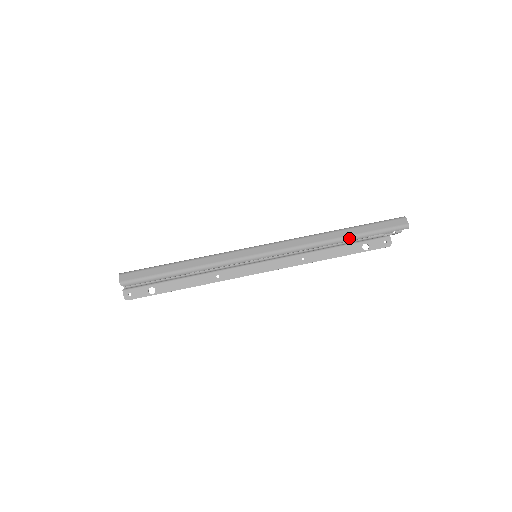
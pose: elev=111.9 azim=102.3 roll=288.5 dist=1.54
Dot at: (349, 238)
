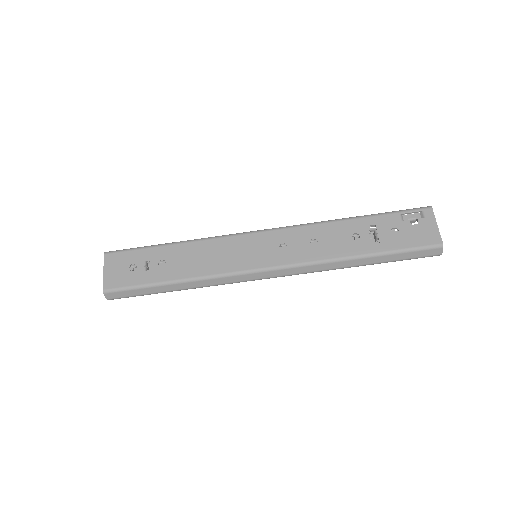
Dot at: occluded
